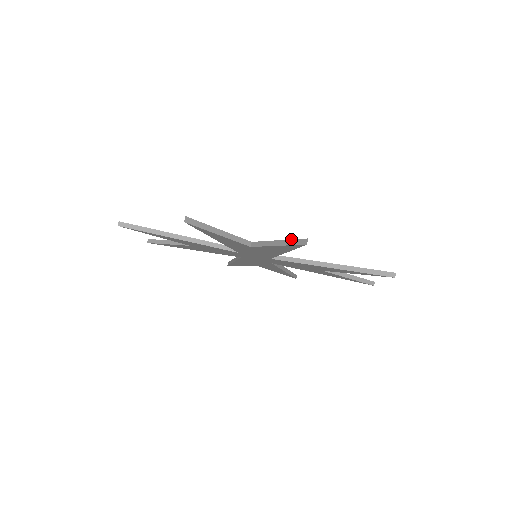
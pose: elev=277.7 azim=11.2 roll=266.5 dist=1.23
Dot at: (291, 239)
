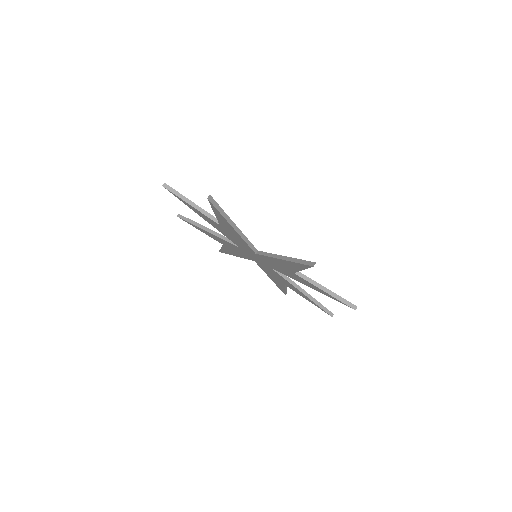
Dot at: (341, 297)
